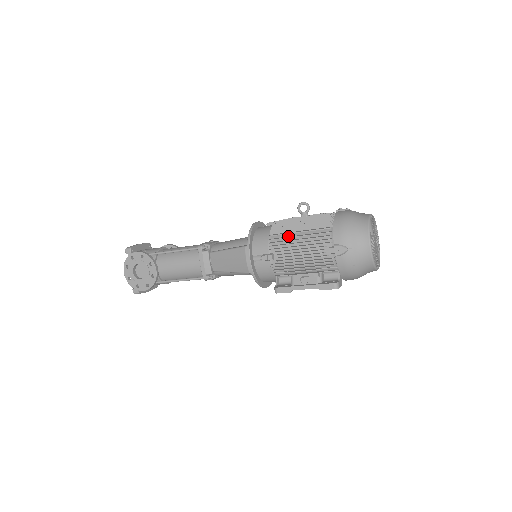
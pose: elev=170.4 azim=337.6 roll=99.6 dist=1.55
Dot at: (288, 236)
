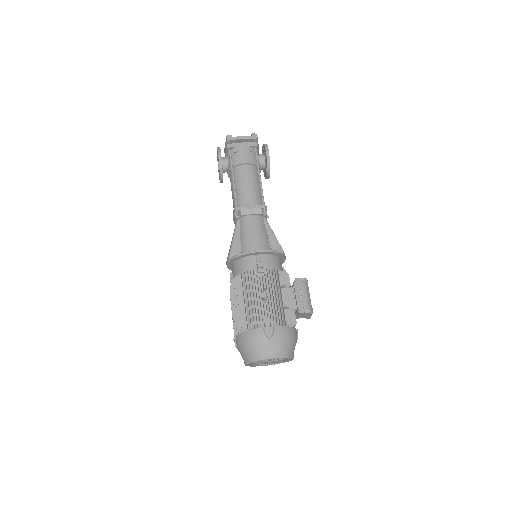
Dot at: (240, 292)
